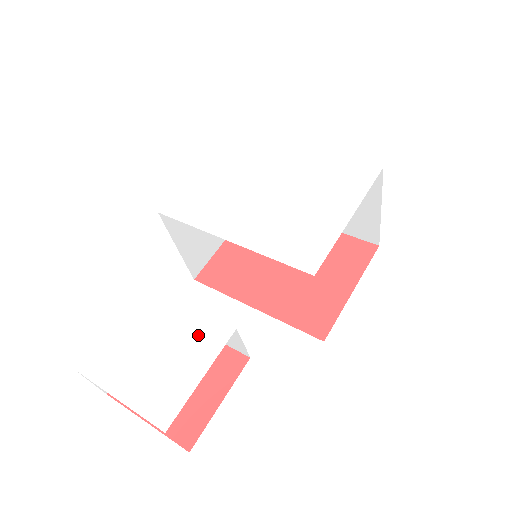
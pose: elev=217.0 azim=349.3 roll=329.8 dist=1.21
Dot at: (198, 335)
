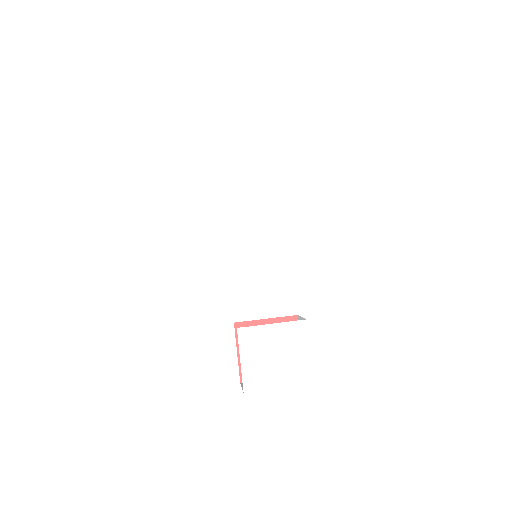
Dot at: (291, 335)
